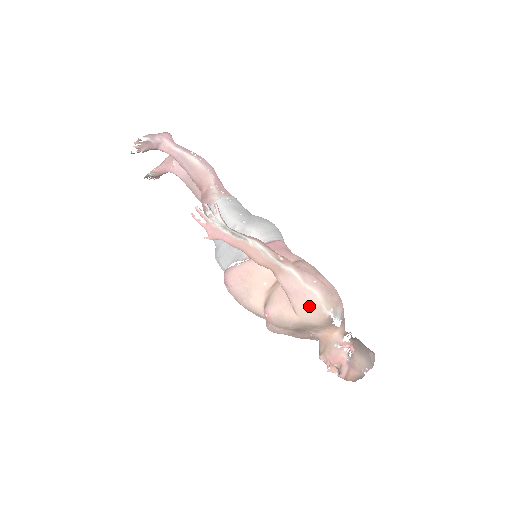
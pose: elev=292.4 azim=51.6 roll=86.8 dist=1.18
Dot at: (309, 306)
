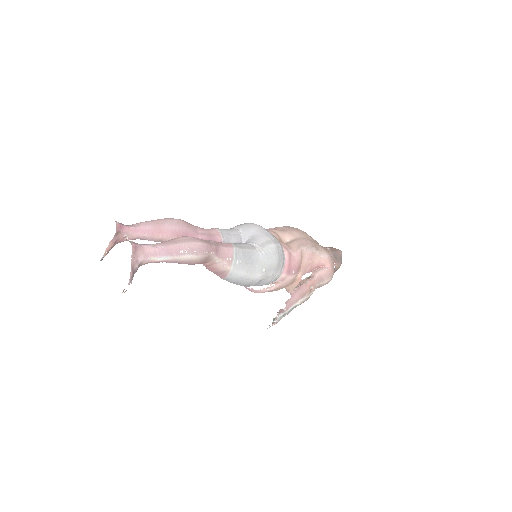
Dot at: occluded
